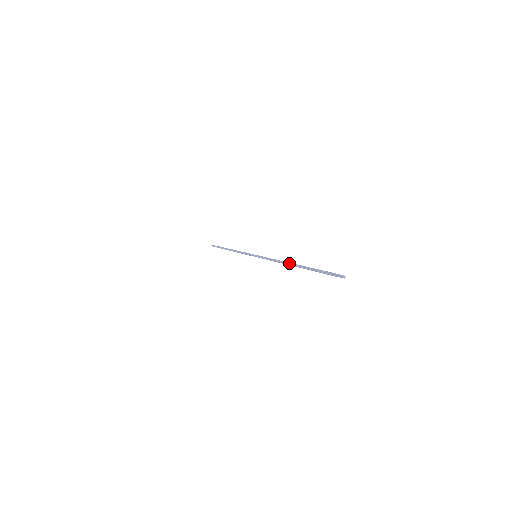
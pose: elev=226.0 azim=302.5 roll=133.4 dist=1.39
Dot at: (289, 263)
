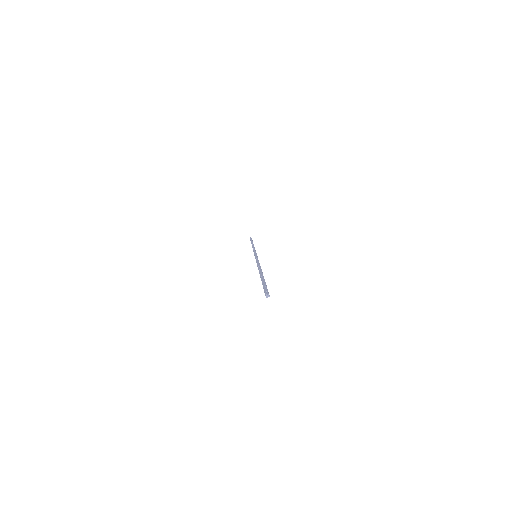
Dot at: occluded
